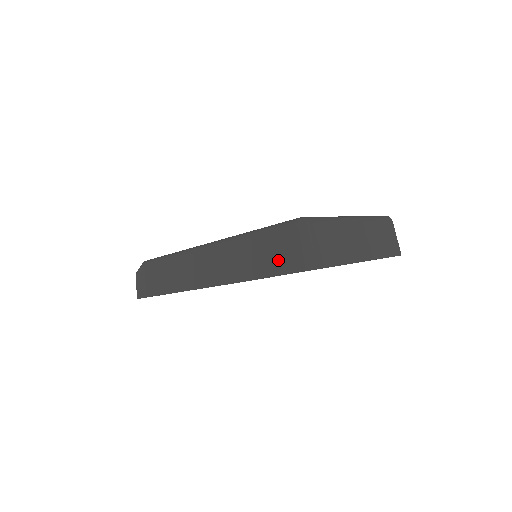
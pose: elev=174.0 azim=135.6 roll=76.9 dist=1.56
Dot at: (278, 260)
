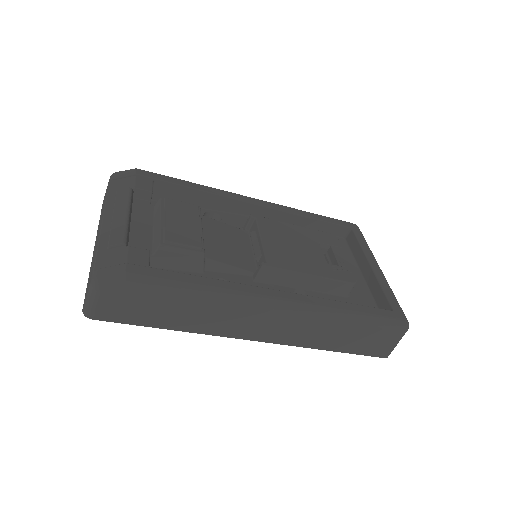
Dot at: (369, 346)
